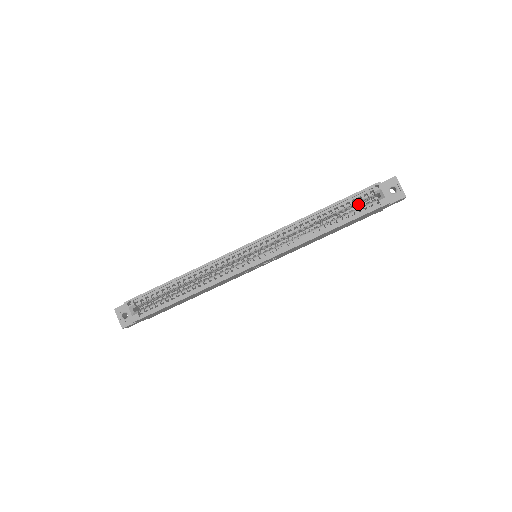
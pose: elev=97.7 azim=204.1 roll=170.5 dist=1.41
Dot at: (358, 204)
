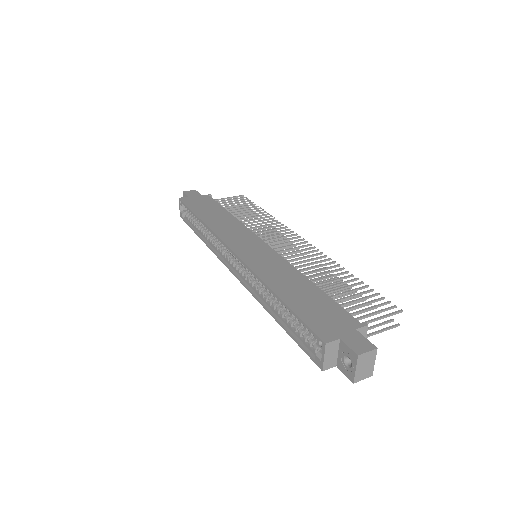
Dot at: occluded
